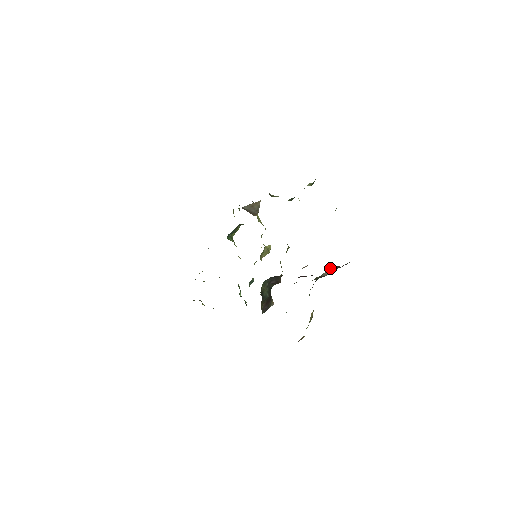
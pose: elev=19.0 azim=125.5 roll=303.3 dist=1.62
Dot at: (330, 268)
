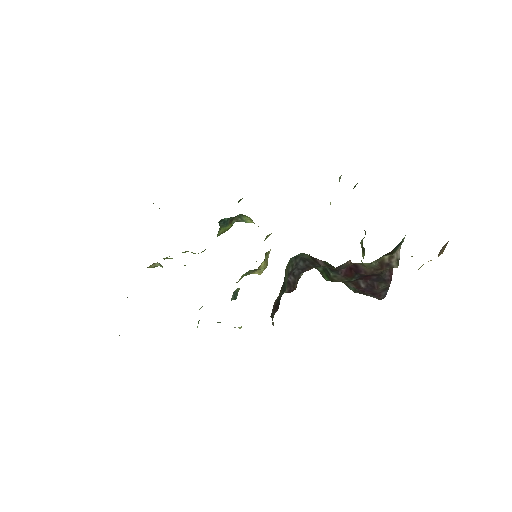
Dot at: occluded
